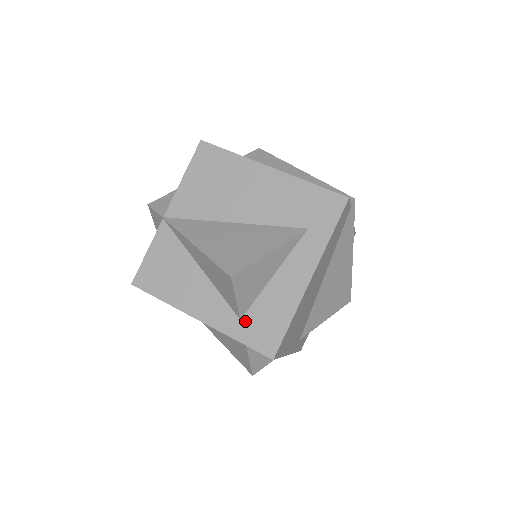
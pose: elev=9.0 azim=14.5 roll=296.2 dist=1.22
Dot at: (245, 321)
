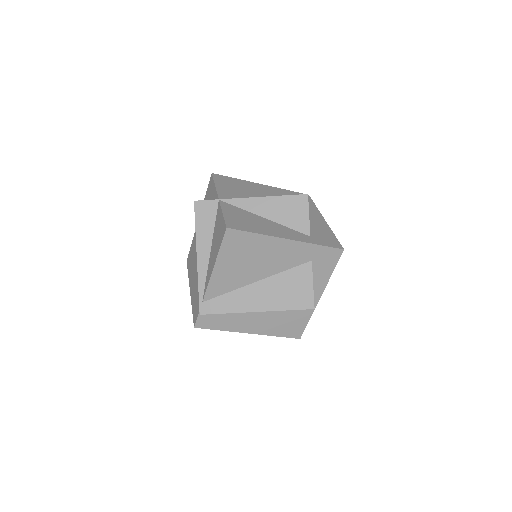
Dot at: (313, 237)
